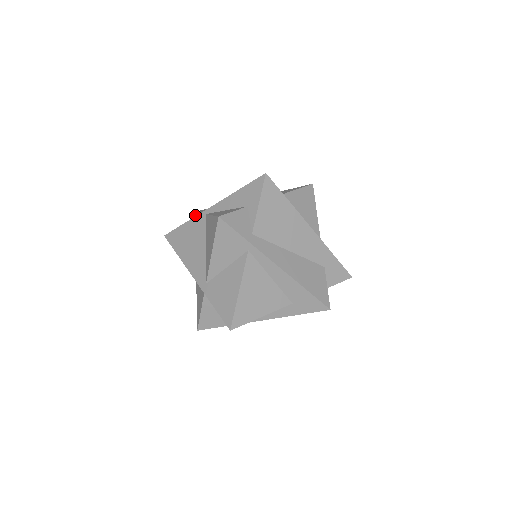
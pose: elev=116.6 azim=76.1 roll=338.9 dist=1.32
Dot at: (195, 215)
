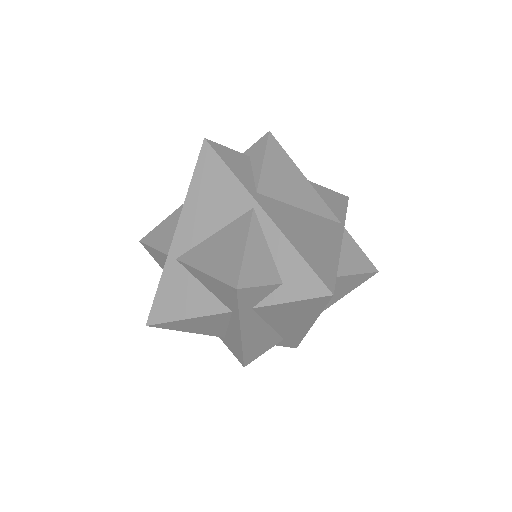
Dot at: (264, 138)
